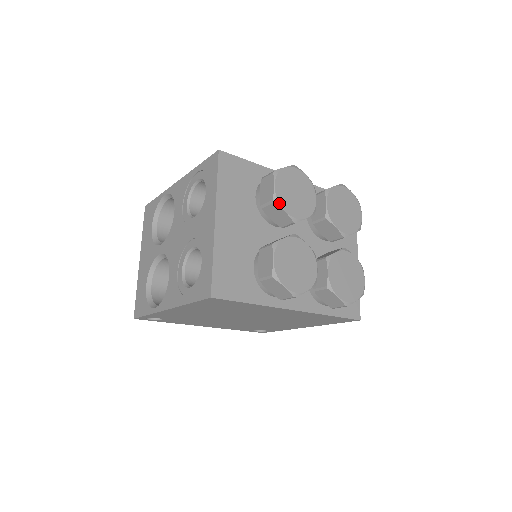
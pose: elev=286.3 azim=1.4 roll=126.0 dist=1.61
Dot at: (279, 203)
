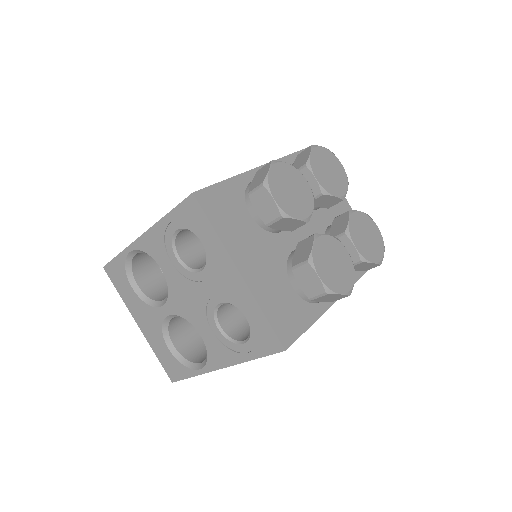
Dot at: (288, 215)
